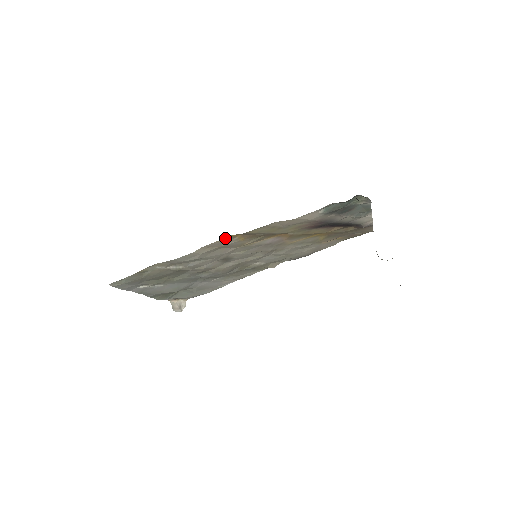
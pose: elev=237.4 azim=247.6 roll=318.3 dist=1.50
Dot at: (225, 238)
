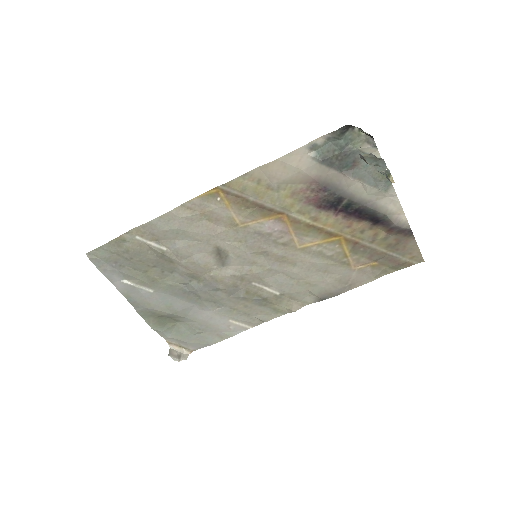
Dot at: (205, 194)
